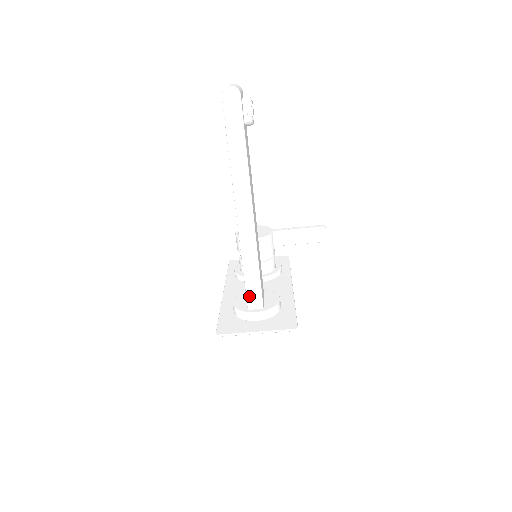
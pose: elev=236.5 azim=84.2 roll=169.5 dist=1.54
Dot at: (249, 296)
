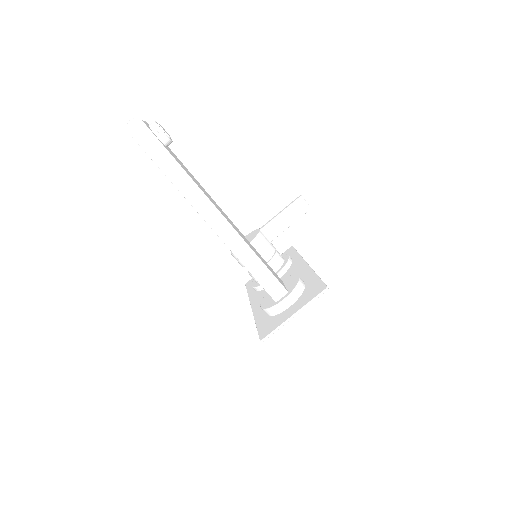
Dot at: (268, 289)
